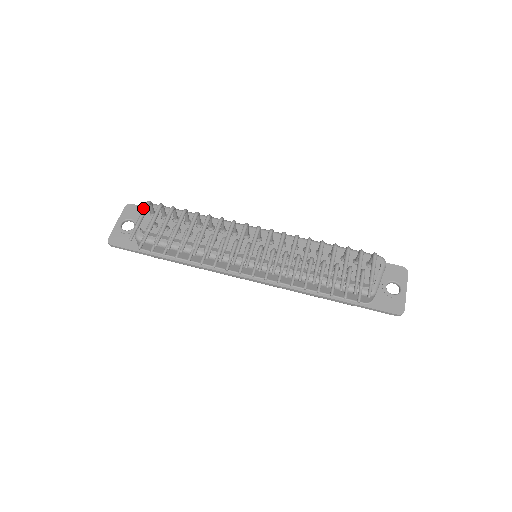
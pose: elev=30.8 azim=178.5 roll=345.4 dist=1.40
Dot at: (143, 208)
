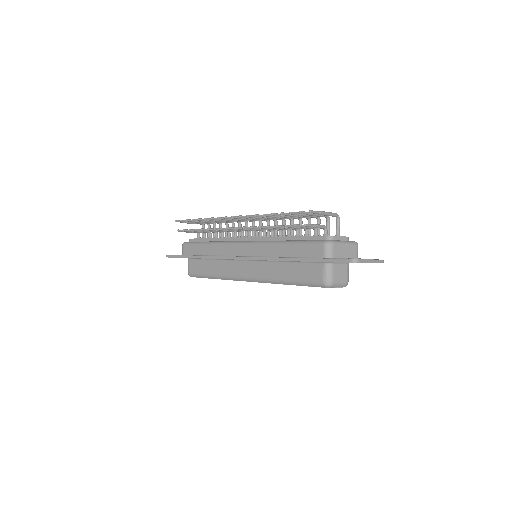
Dot at: occluded
